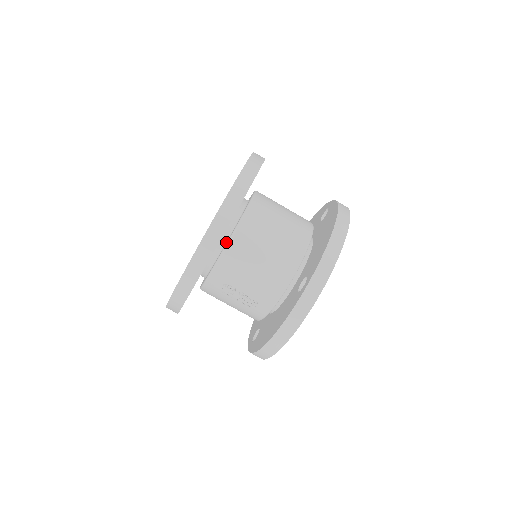
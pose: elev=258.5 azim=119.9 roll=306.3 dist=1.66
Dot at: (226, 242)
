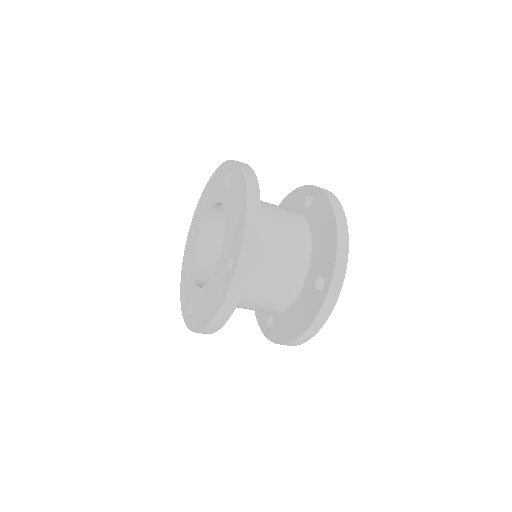
Dot at: occluded
